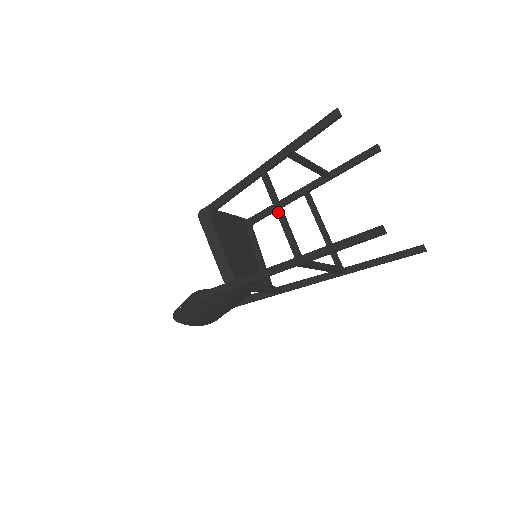
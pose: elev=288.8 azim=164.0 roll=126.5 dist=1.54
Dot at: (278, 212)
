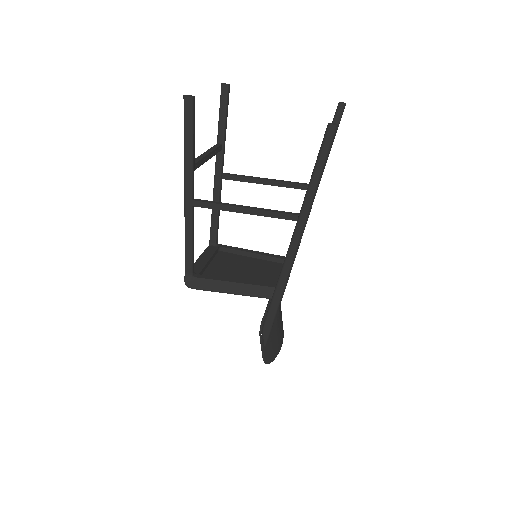
Dot at: (241, 211)
